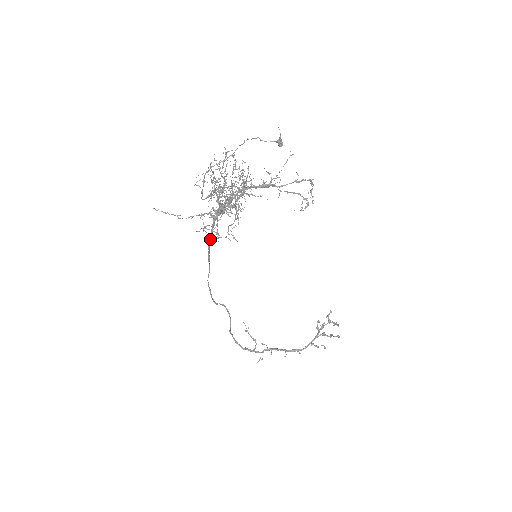
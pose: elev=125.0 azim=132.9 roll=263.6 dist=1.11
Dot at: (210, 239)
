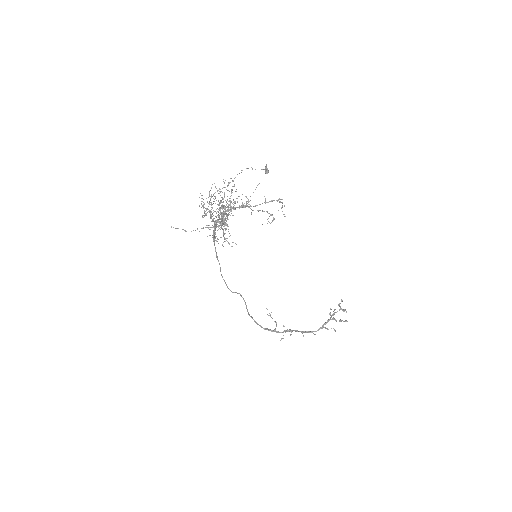
Dot at: (214, 245)
